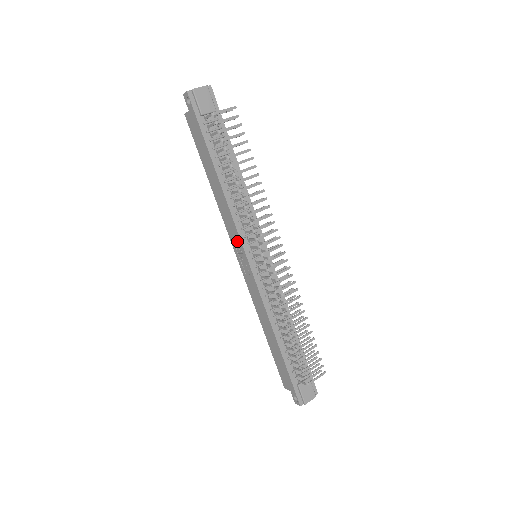
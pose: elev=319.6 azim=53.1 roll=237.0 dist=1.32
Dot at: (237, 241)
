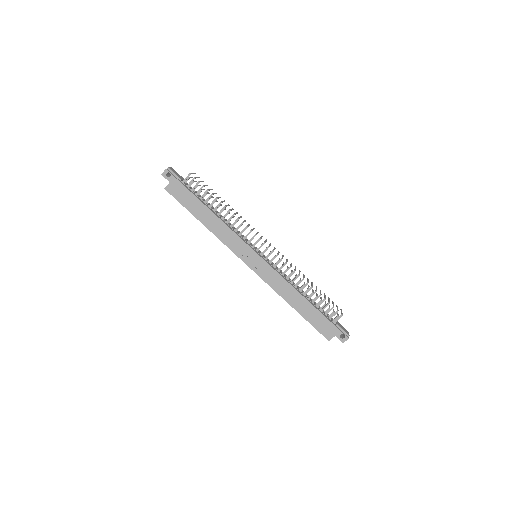
Dot at: (242, 247)
